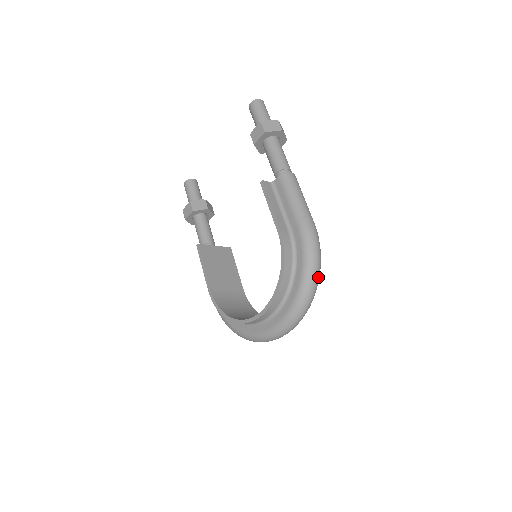
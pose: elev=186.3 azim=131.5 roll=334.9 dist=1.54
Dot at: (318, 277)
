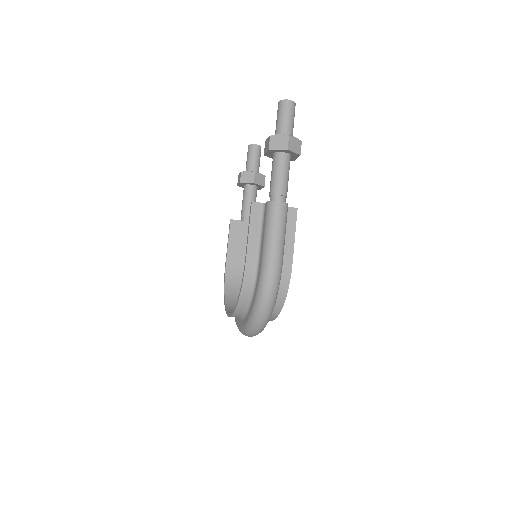
Dot at: (268, 311)
